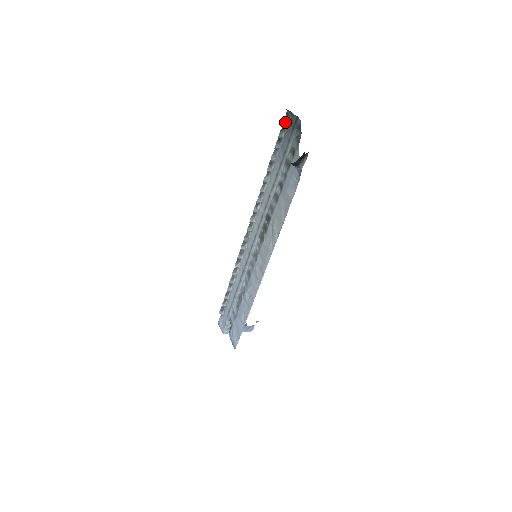
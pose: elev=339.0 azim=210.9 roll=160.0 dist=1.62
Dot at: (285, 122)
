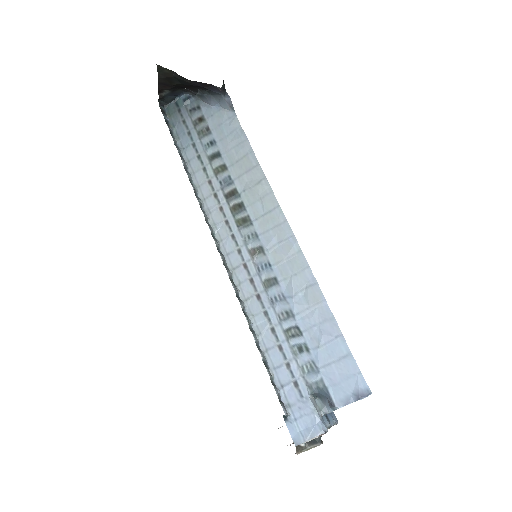
Dot at: (164, 116)
